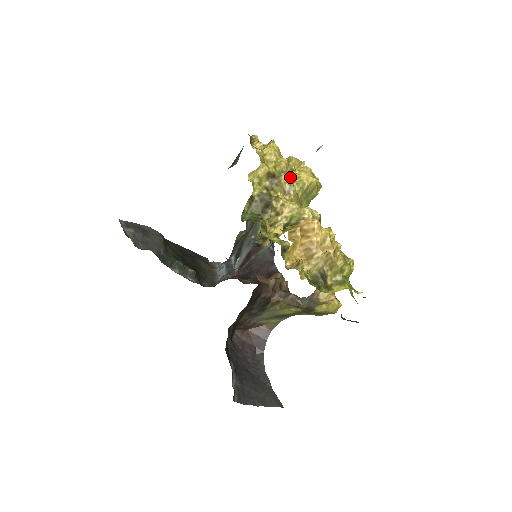
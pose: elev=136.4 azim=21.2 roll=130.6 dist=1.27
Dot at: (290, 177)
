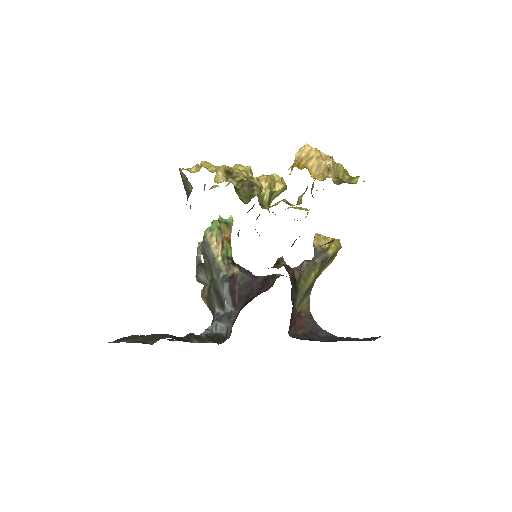
Dot at: occluded
